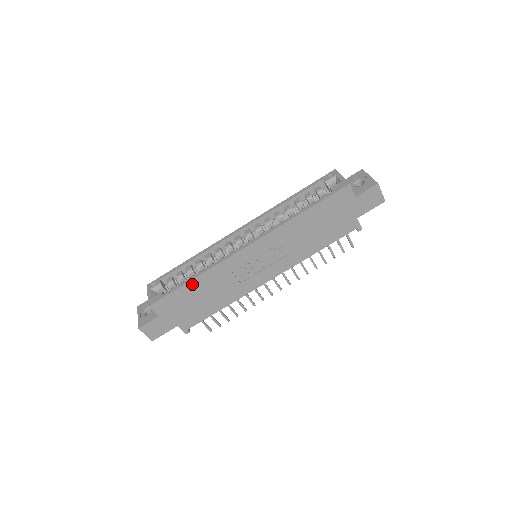
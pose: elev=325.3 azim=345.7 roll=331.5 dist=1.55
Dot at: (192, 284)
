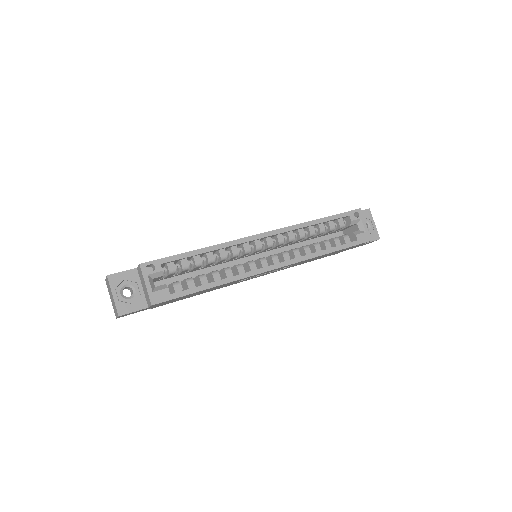
Dot at: (206, 289)
